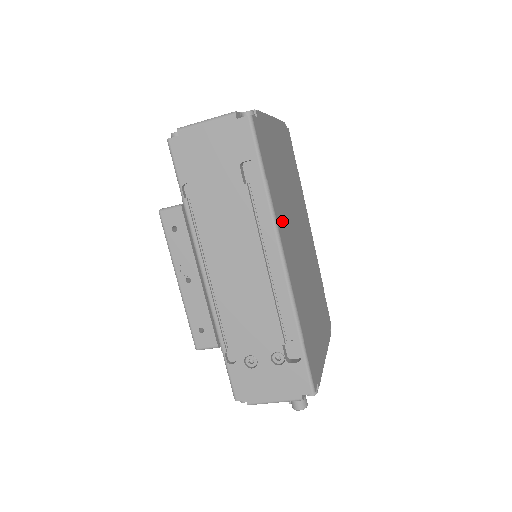
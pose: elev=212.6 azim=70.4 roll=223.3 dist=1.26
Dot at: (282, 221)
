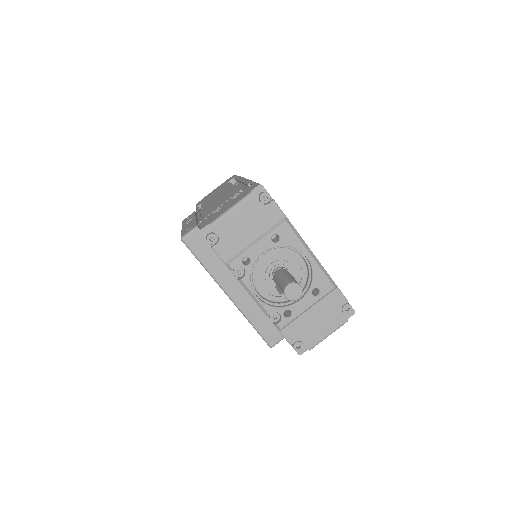
Dot at: occluded
